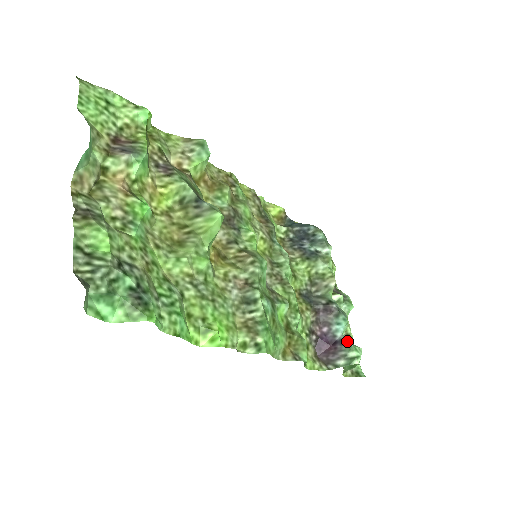
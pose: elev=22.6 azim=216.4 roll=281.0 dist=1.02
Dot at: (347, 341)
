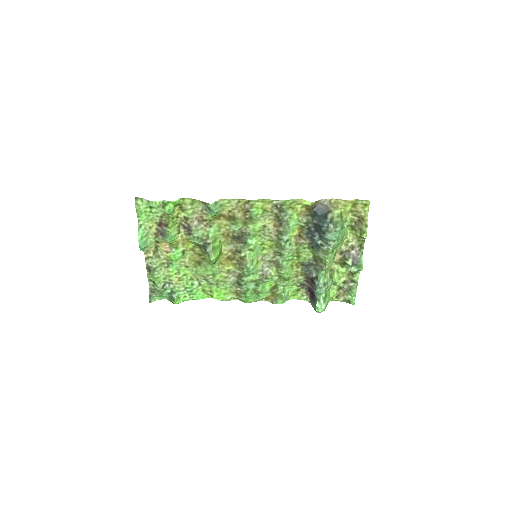
Dot at: (316, 302)
